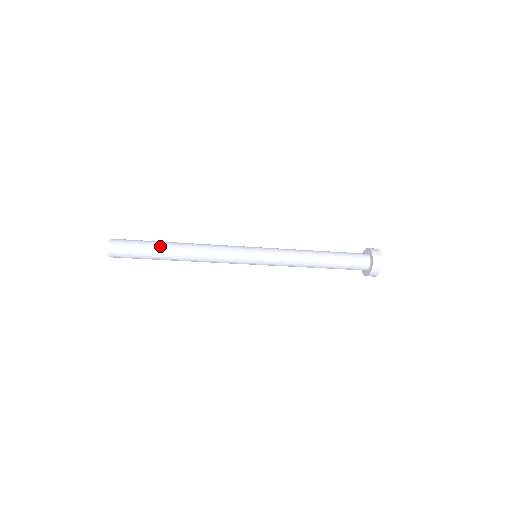
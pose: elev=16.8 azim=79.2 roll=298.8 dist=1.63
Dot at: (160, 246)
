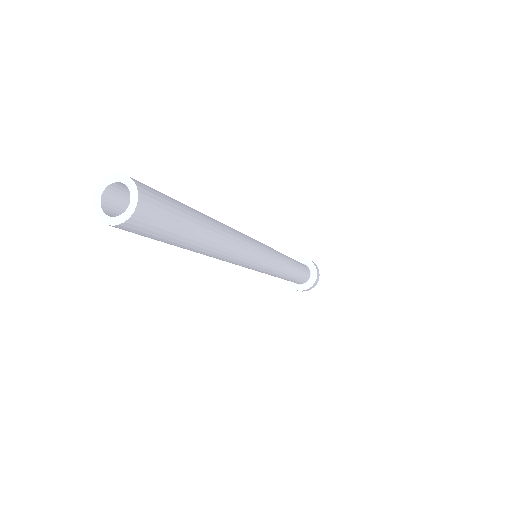
Dot at: (198, 238)
